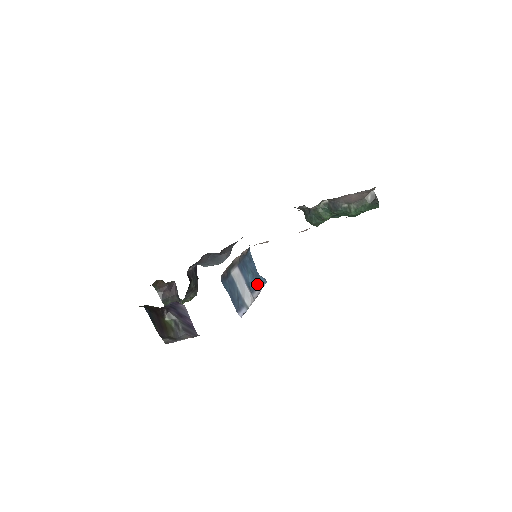
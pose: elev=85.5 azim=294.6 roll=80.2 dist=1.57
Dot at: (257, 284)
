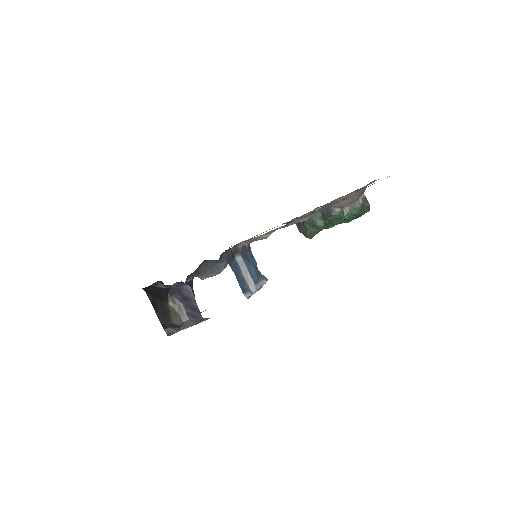
Dot at: (259, 278)
